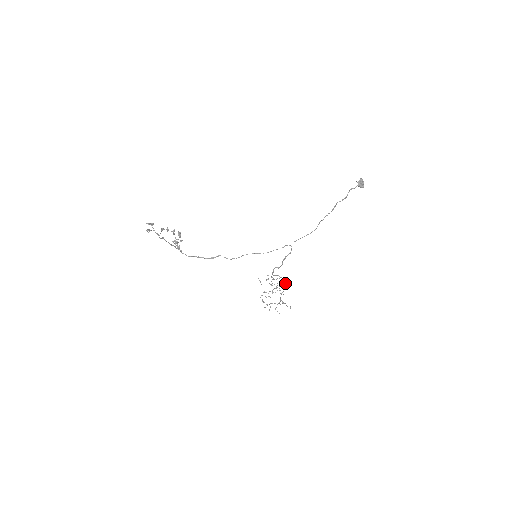
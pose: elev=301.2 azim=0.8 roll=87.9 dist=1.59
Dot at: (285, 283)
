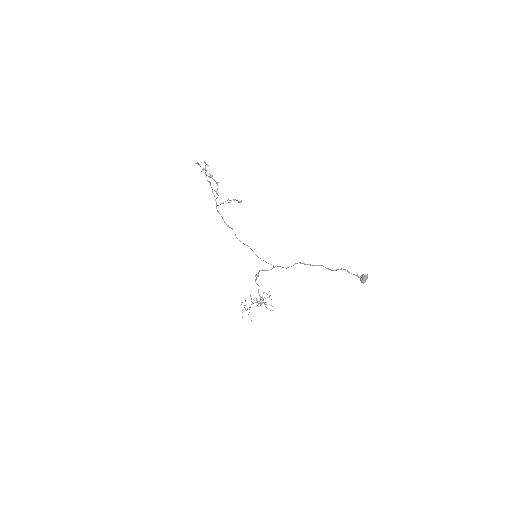
Dot at: (266, 302)
